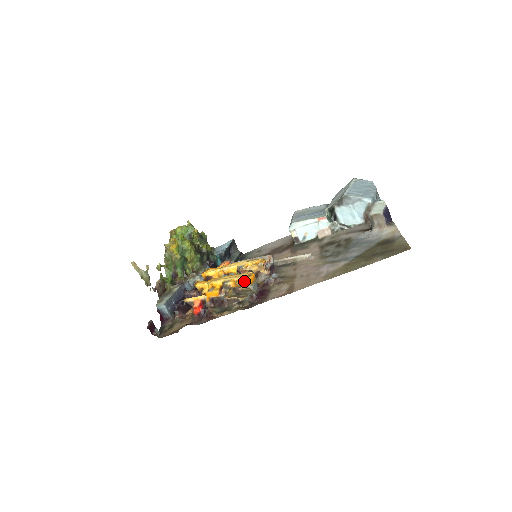
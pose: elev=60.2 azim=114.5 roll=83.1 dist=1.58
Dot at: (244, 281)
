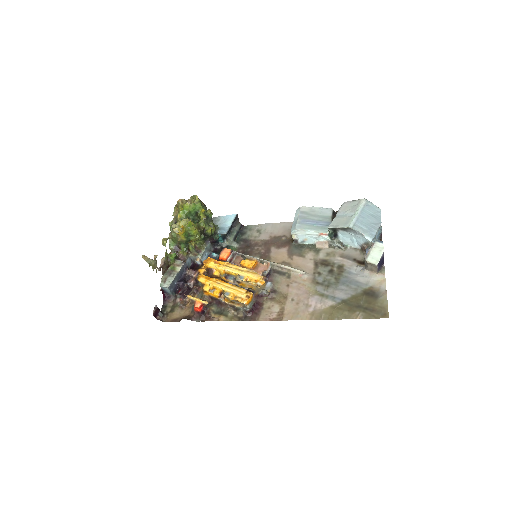
Dot at: (243, 302)
